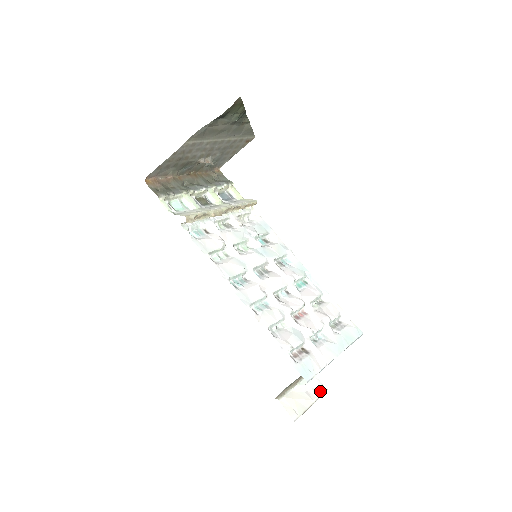
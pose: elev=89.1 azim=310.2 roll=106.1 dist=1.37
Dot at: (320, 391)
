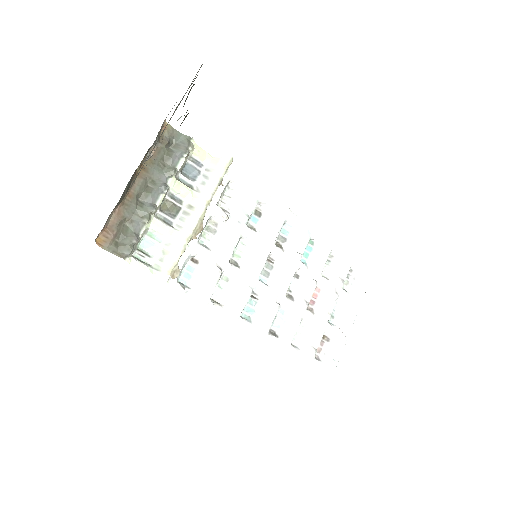
Dot at: occluded
